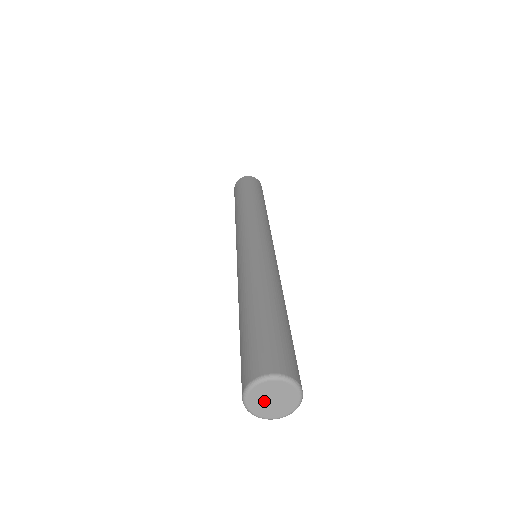
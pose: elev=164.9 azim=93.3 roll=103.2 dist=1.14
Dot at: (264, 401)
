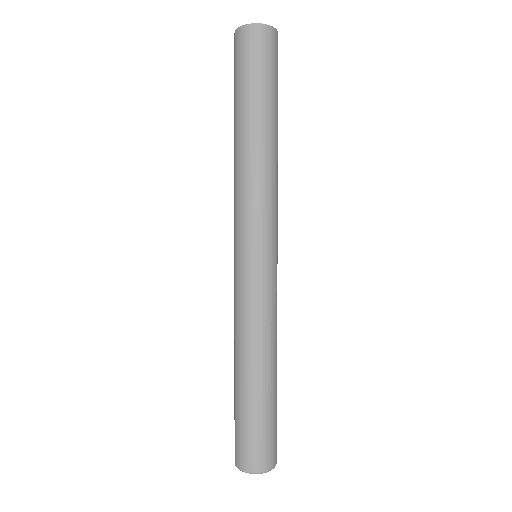
Dot at: occluded
